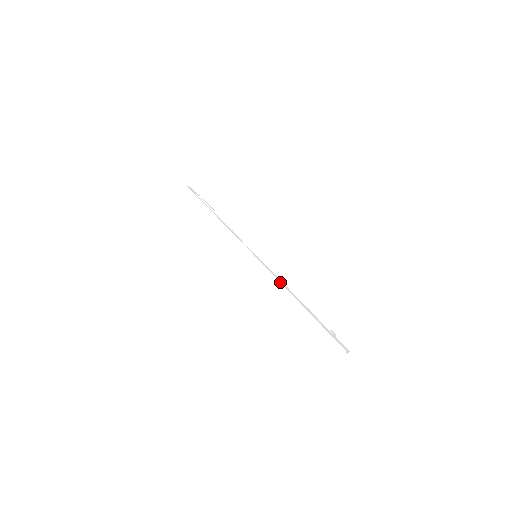
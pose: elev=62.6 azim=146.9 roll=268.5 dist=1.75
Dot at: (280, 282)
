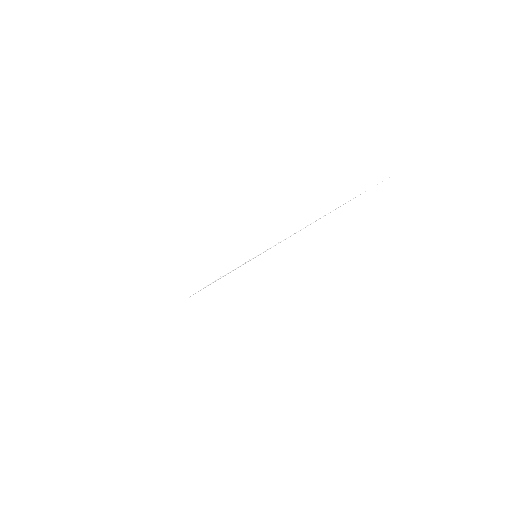
Dot at: occluded
